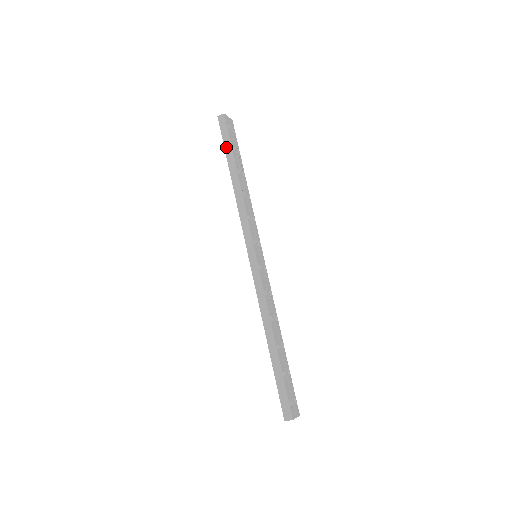
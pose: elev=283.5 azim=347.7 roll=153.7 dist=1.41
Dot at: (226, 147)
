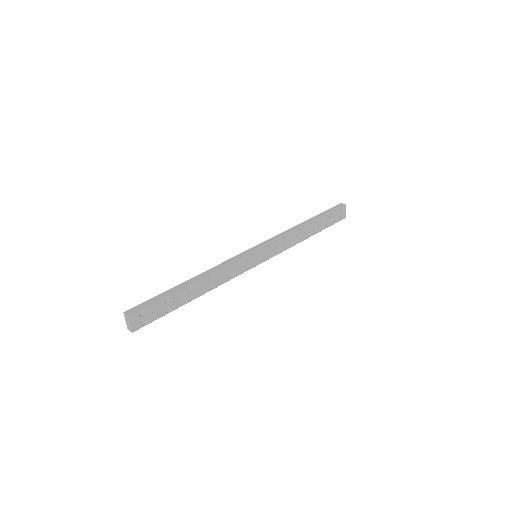
Dot at: (324, 212)
